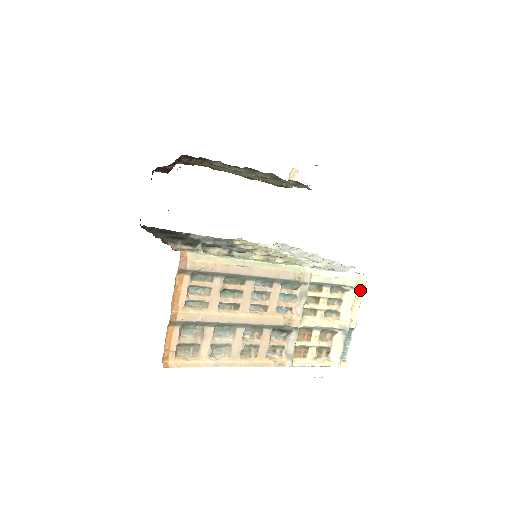
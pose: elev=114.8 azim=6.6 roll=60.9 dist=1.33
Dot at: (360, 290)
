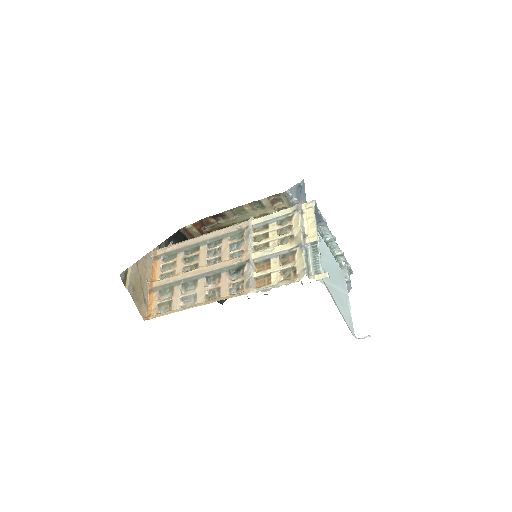
Dot at: (310, 211)
